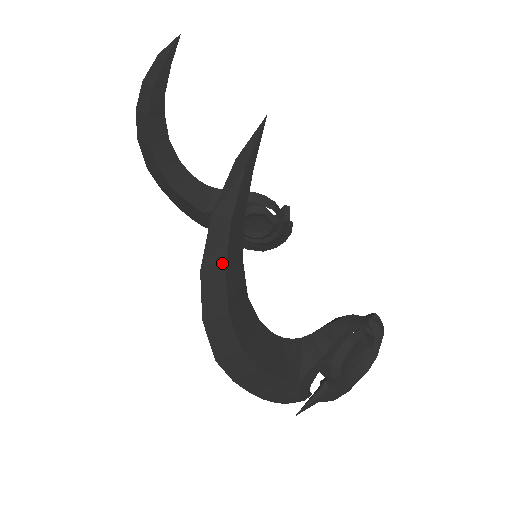
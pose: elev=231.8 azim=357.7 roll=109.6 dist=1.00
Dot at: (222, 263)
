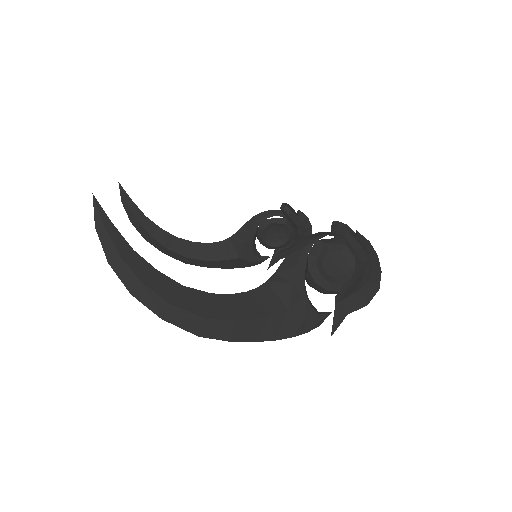
Dot at: (137, 281)
